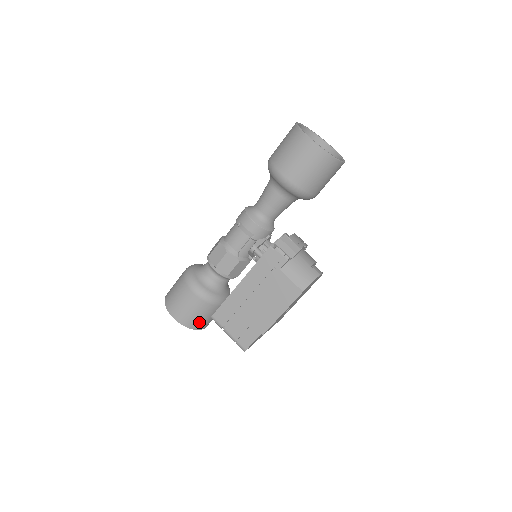
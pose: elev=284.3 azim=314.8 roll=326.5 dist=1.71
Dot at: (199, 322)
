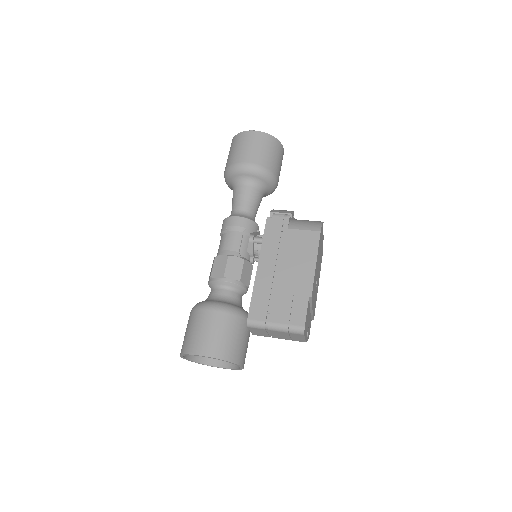
Dot at: (235, 349)
